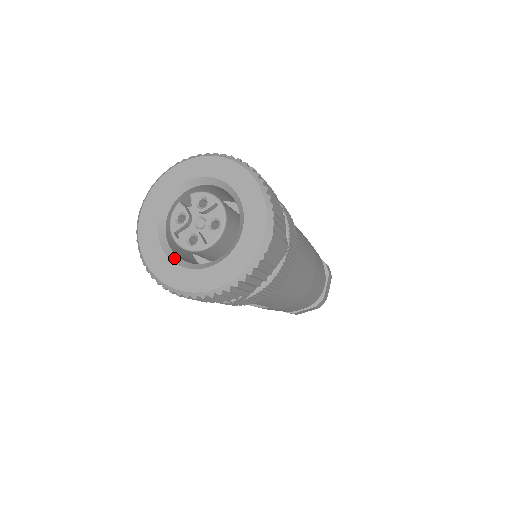
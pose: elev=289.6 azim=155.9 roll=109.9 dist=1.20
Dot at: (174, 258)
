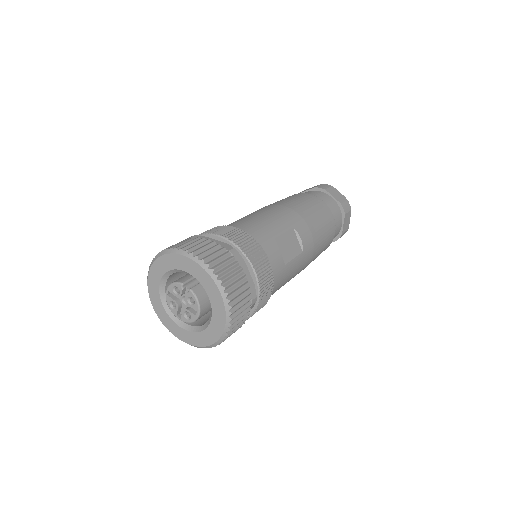
Dot at: (162, 293)
